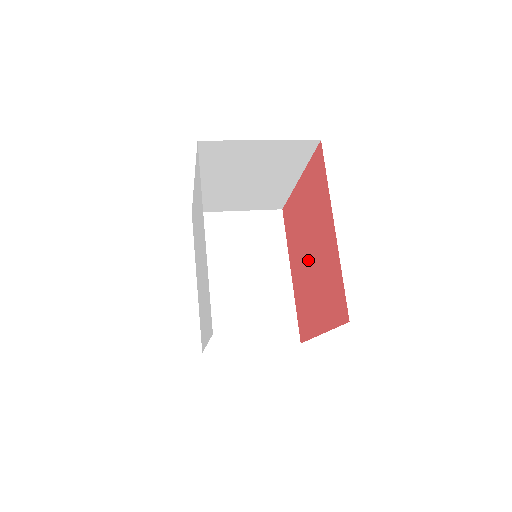
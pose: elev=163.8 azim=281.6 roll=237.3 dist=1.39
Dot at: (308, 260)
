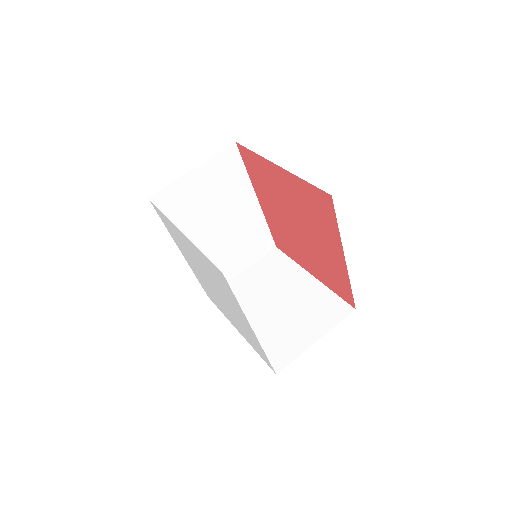
Dot at: (294, 228)
